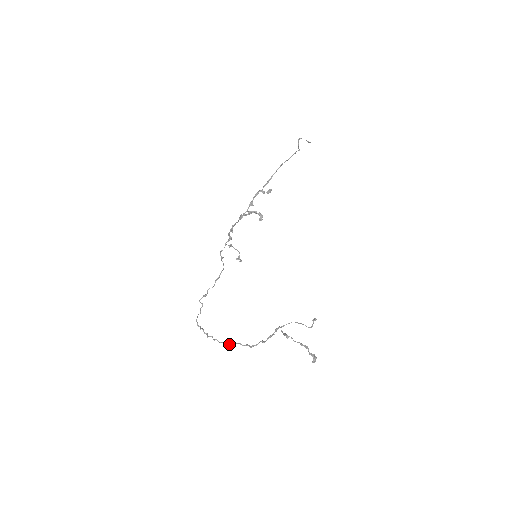
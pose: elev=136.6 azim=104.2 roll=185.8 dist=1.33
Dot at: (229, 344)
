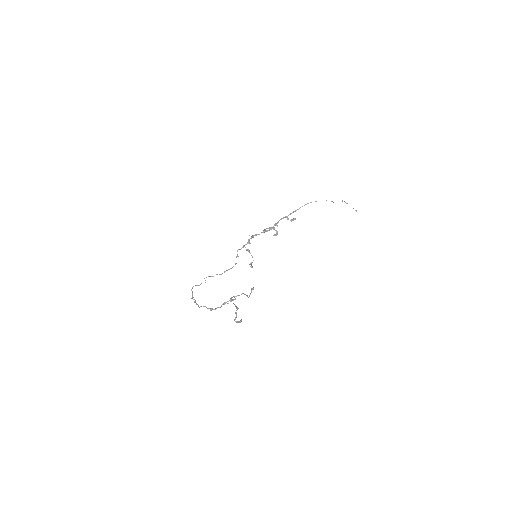
Dot at: (201, 306)
